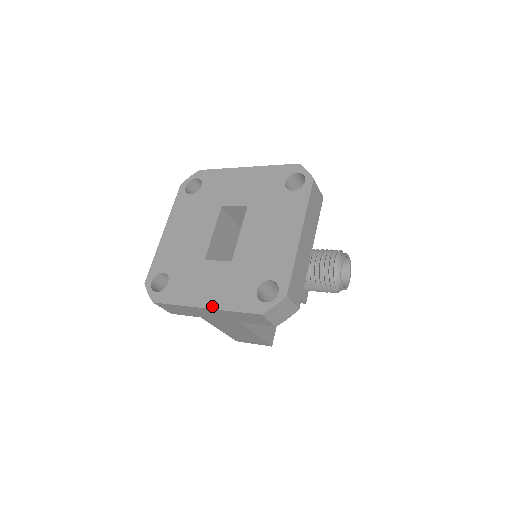
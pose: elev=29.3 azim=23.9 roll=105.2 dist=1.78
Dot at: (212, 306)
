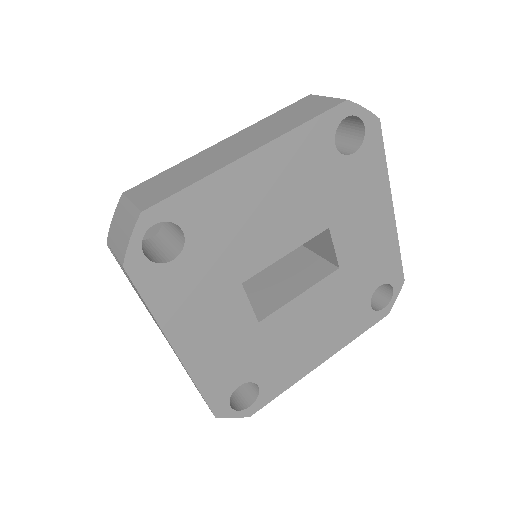
Dot at: (187, 361)
